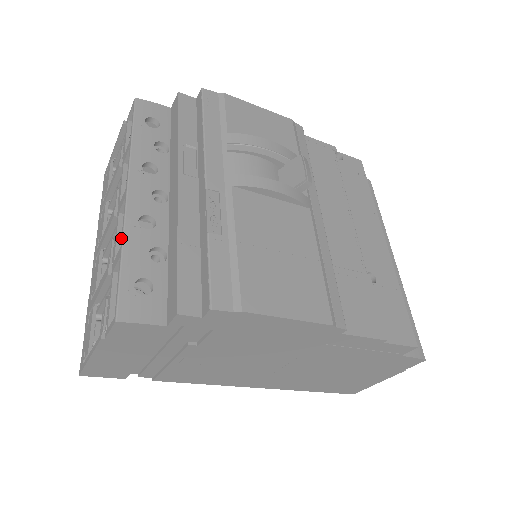
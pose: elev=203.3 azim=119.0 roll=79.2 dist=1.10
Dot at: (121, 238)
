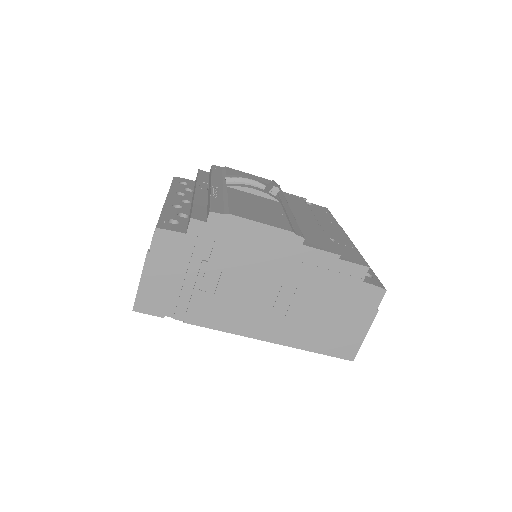
Dot at: occluded
